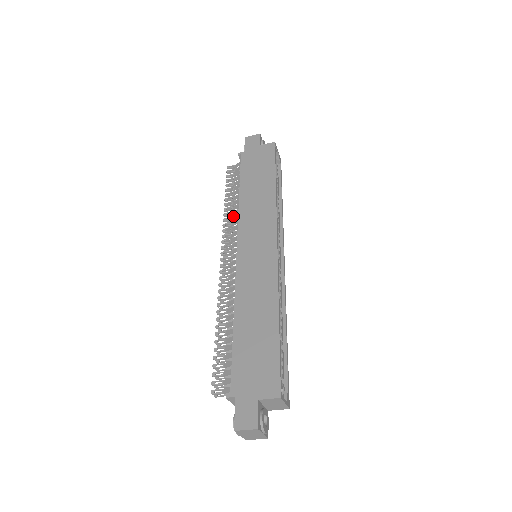
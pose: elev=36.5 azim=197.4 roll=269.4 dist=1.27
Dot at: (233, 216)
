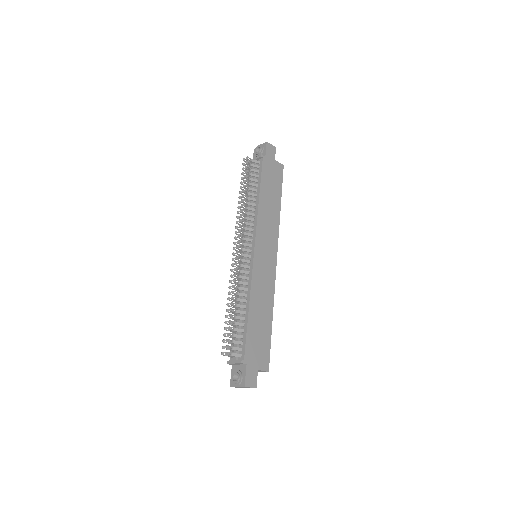
Dot at: (244, 208)
